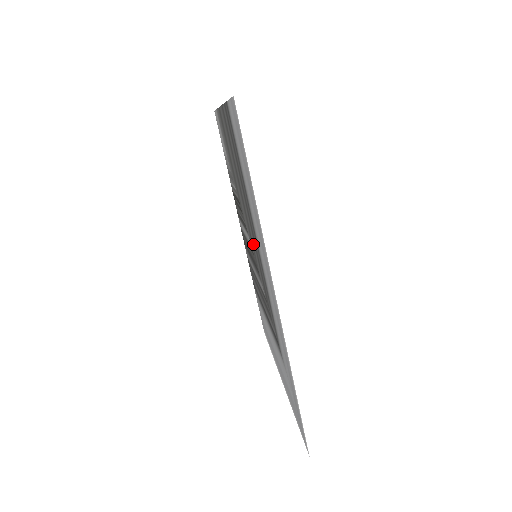
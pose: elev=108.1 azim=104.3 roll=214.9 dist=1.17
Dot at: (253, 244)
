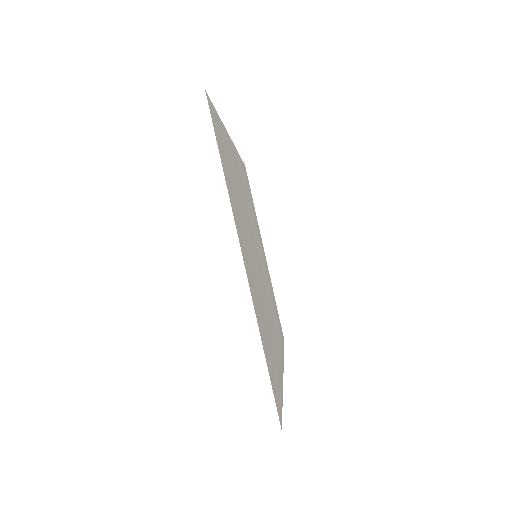
Dot at: occluded
